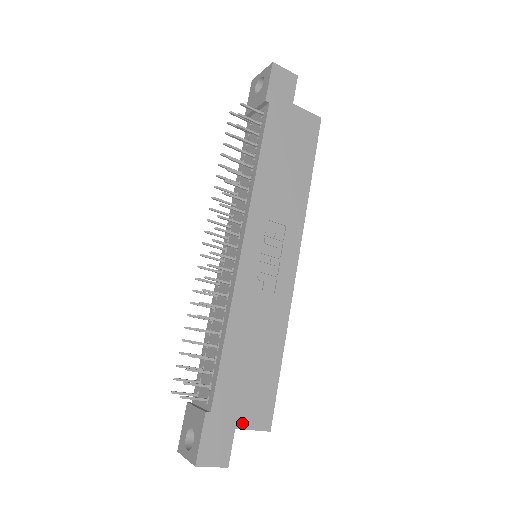
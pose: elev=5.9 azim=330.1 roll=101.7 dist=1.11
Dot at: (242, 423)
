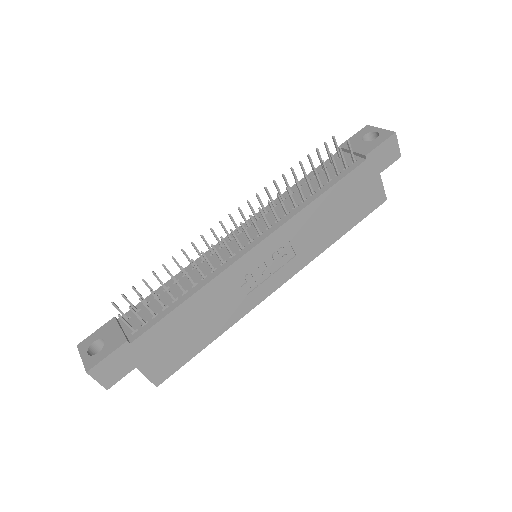
Dot at: (144, 367)
